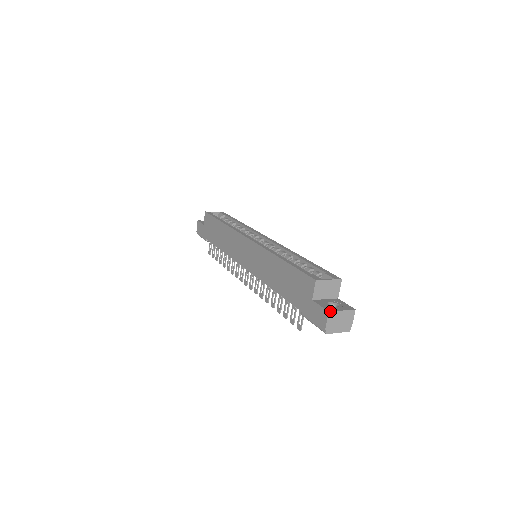
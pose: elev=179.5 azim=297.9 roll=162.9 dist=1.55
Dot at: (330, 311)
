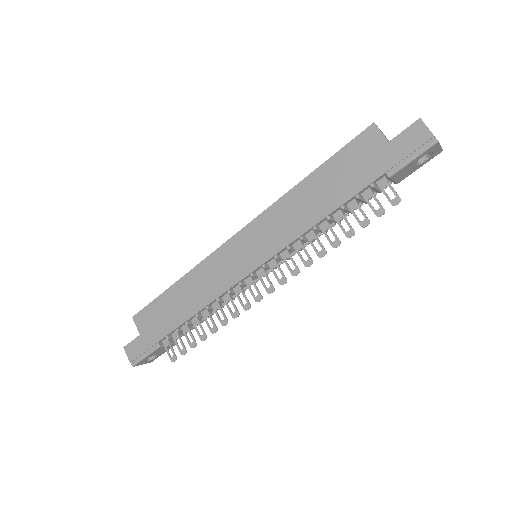
Dot at: (420, 118)
